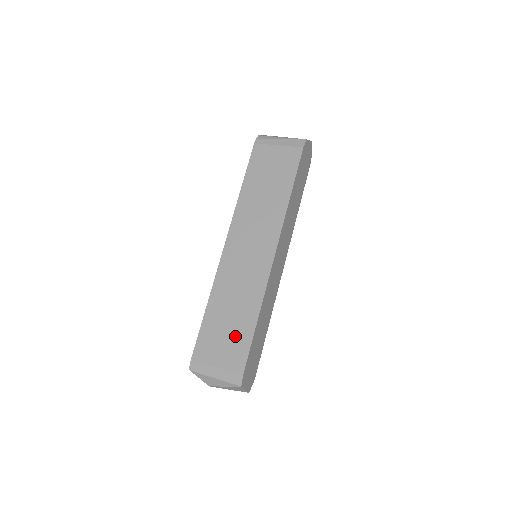
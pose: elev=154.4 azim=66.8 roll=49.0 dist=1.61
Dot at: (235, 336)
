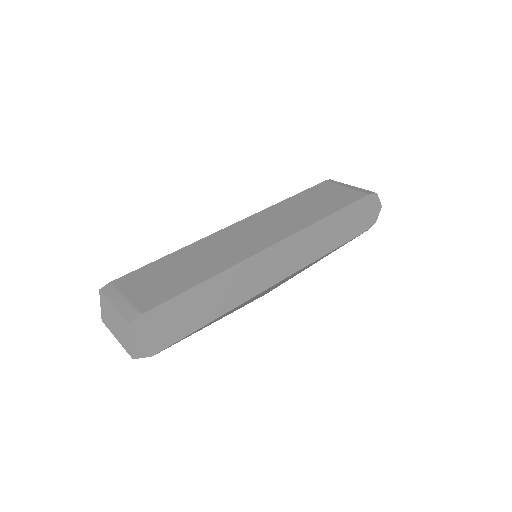
Dot at: (170, 282)
